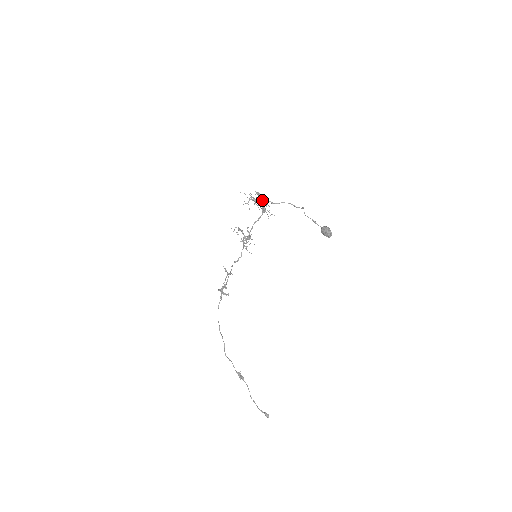
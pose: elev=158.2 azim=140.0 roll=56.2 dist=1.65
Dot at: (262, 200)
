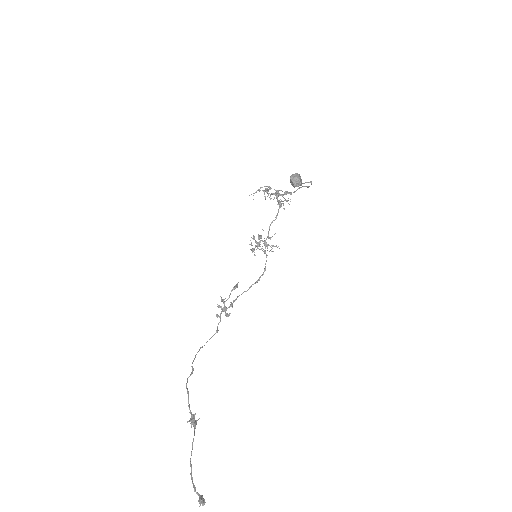
Dot at: (275, 190)
